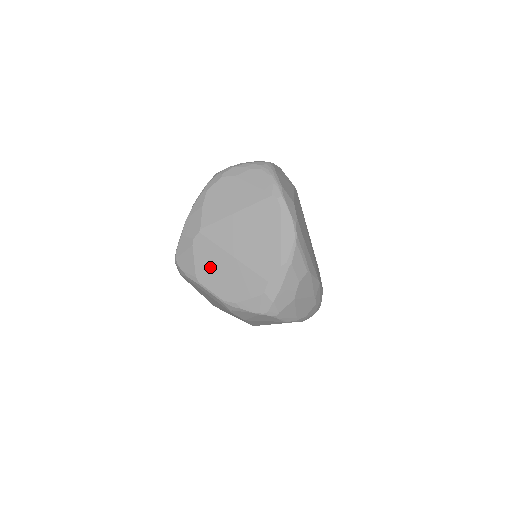
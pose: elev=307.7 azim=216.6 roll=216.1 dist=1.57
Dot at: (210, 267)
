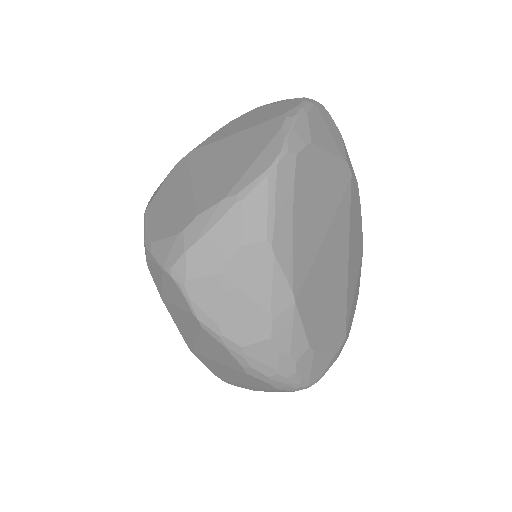
Dot at: (166, 194)
